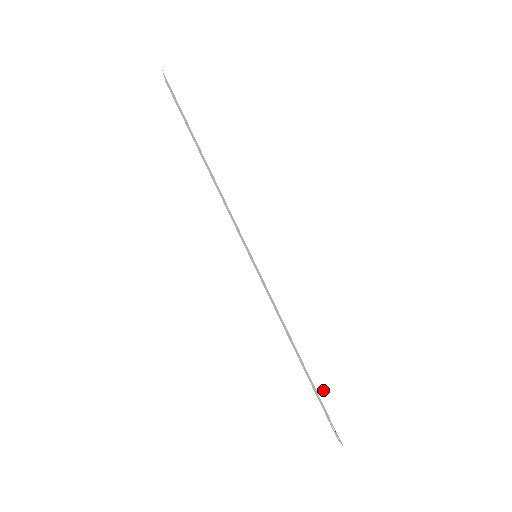
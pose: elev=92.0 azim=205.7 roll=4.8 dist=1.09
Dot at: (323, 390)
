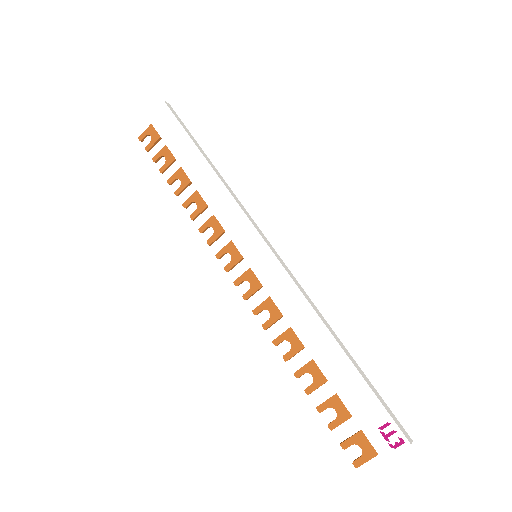
Dot at: (366, 378)
